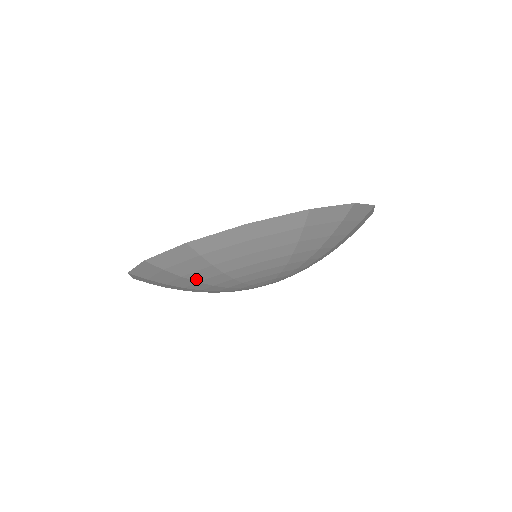
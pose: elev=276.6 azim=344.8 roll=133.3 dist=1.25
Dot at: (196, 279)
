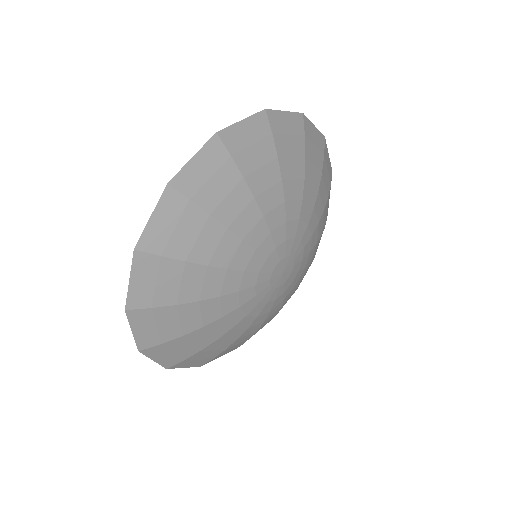
Dot at: (225, 220)
